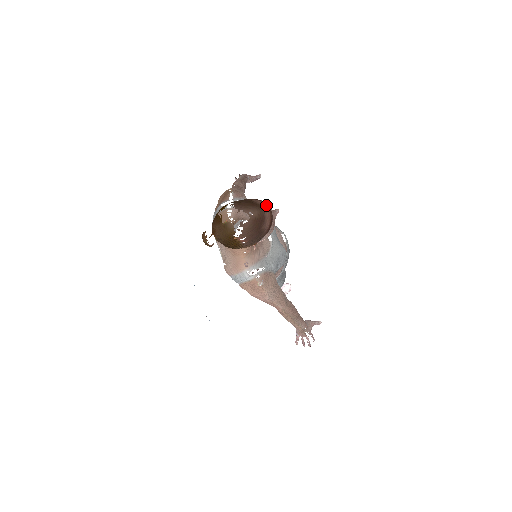
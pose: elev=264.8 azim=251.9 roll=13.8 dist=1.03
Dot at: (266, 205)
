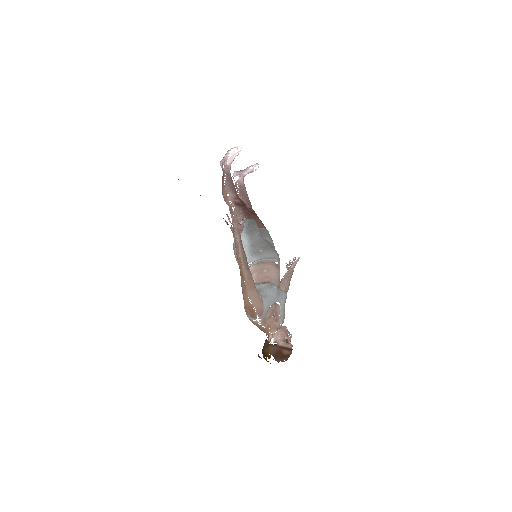
Dot at: (289, 351)
